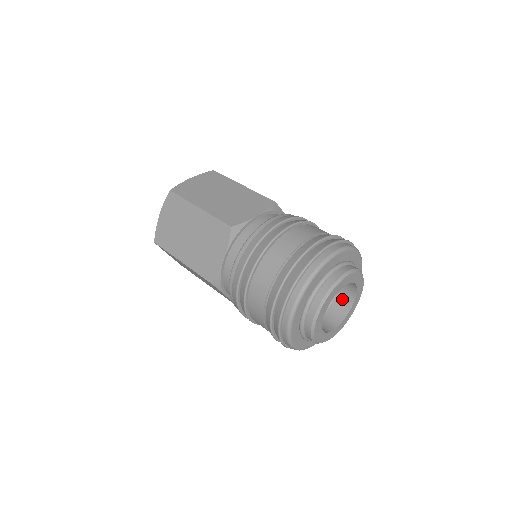
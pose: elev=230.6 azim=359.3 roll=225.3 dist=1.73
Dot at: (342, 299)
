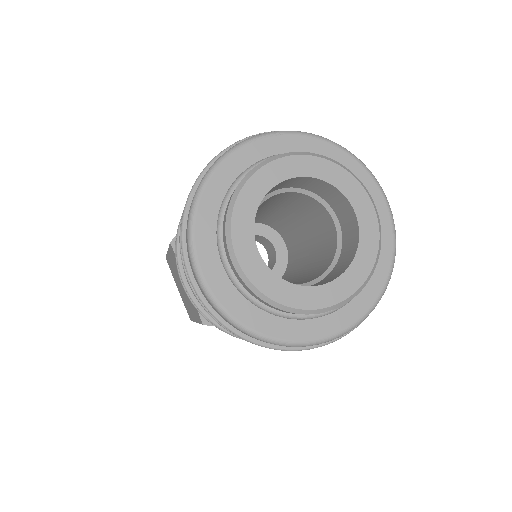
Dot at: (344, 218)
